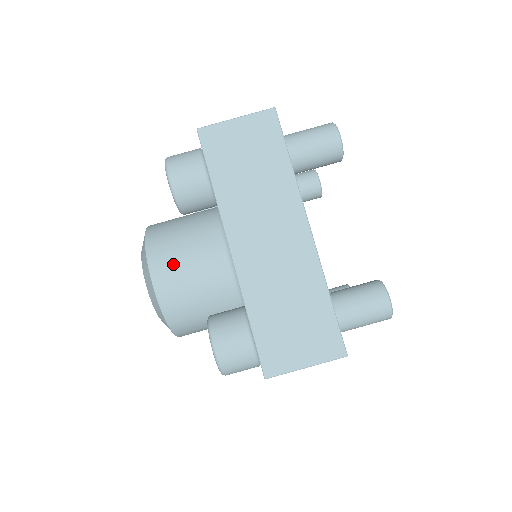
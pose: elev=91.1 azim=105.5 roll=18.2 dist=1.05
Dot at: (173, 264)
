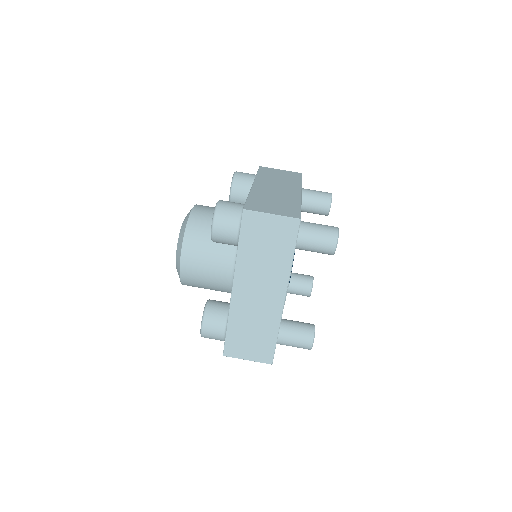
Dot at: (210, 208)
